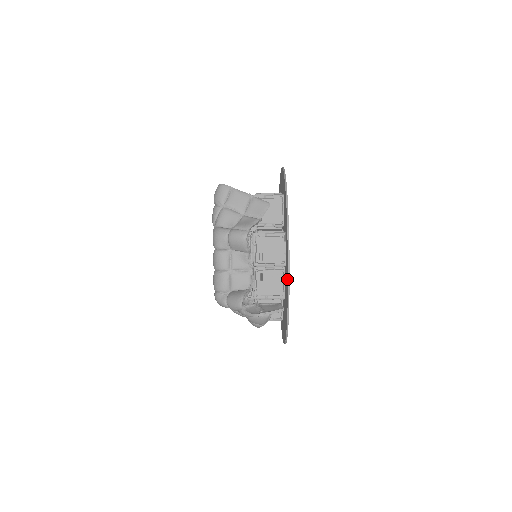
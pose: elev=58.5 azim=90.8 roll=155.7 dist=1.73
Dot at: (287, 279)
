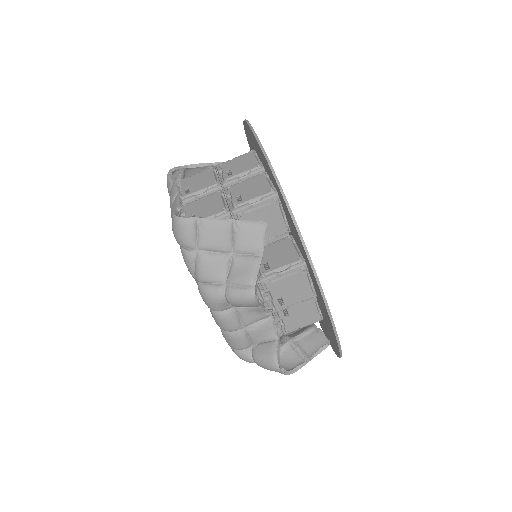
Dot at: (332, 331)
